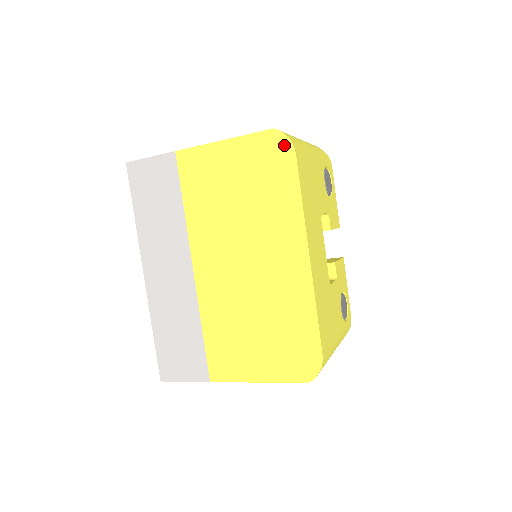
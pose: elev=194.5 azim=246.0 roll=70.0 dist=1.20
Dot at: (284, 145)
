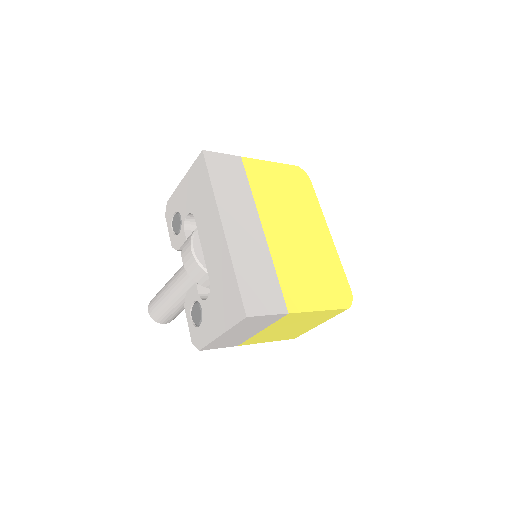
Dot at: (305, 175)
